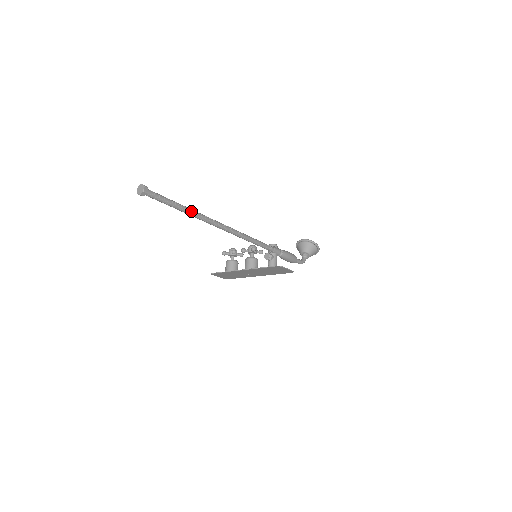
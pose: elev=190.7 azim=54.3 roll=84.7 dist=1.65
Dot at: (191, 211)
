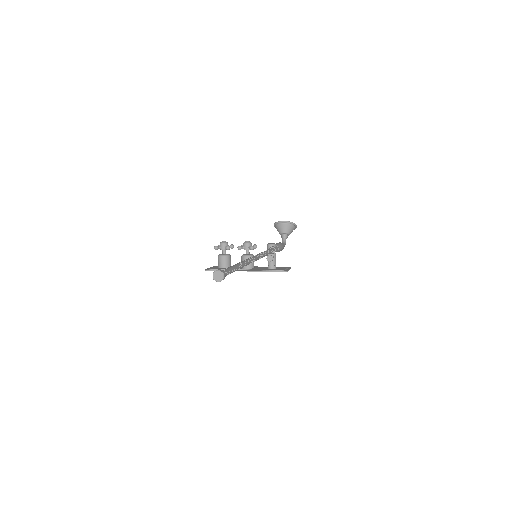
Dot at: (242, 266)
